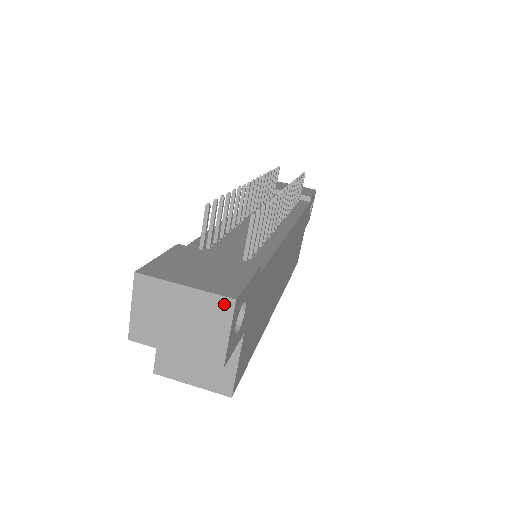
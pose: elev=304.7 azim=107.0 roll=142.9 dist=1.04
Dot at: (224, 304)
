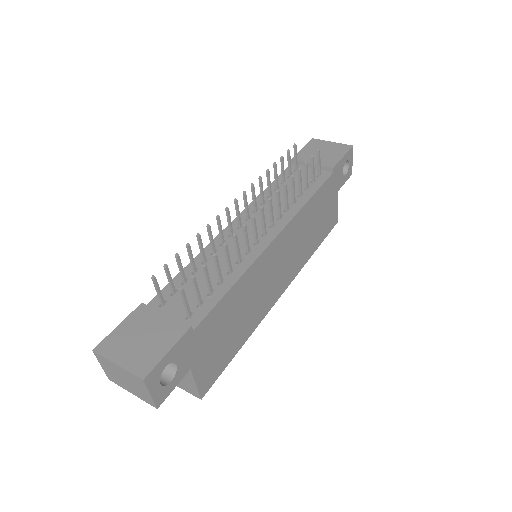
Dot at: (139, 380)
